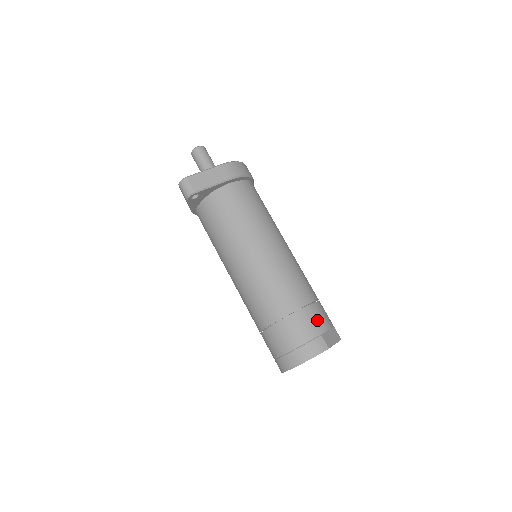
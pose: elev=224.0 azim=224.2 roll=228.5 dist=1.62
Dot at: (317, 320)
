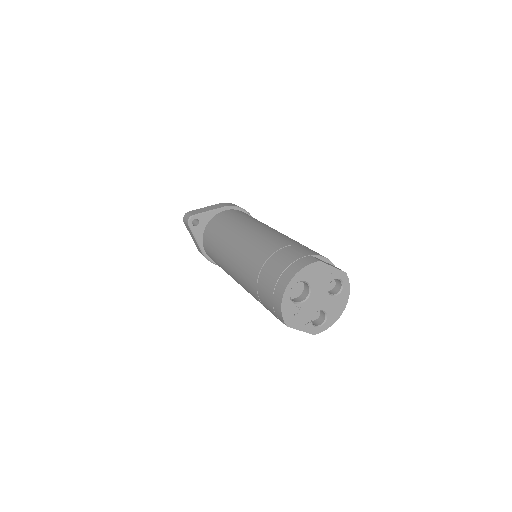
Dot at: (306, 250)
